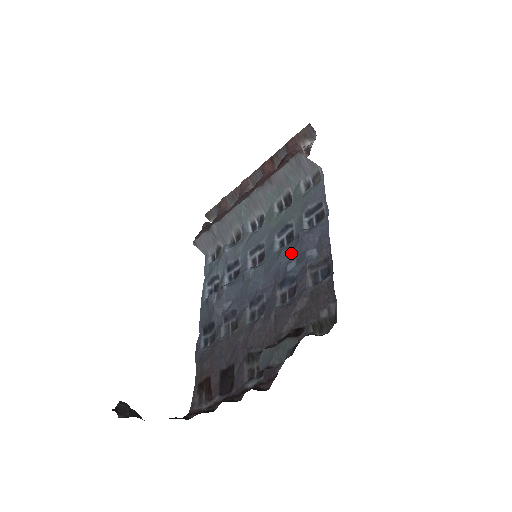
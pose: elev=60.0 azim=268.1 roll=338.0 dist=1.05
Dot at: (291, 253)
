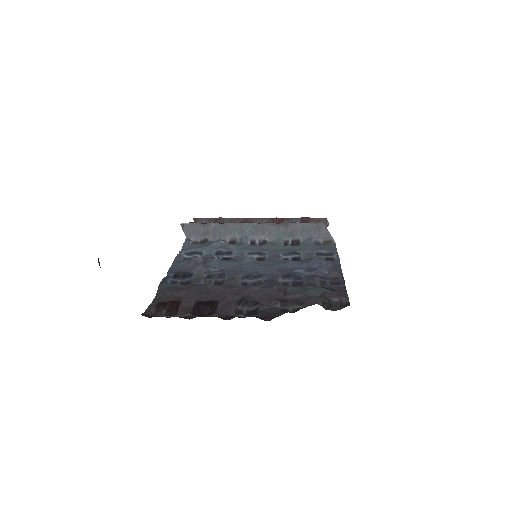
Dot at: (300, 265)
